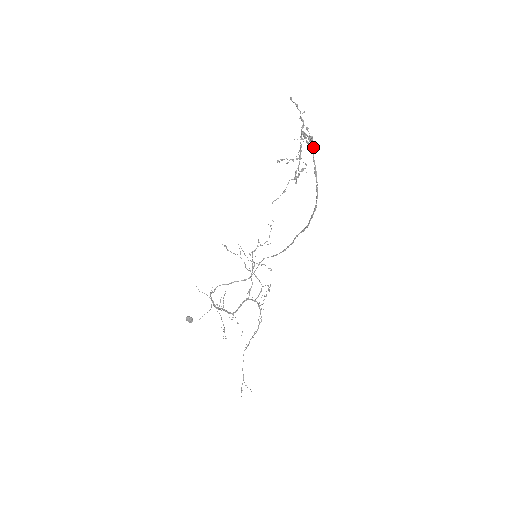
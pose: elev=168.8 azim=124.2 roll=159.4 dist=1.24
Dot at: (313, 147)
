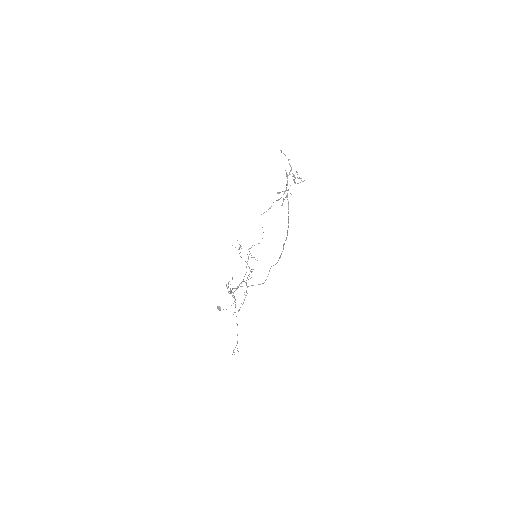
Dot at: (297, 183)
